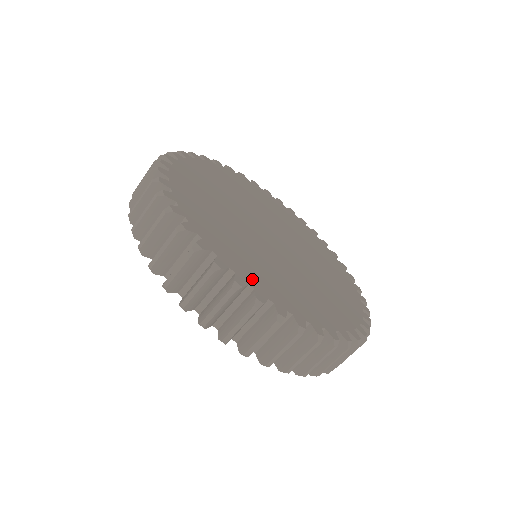
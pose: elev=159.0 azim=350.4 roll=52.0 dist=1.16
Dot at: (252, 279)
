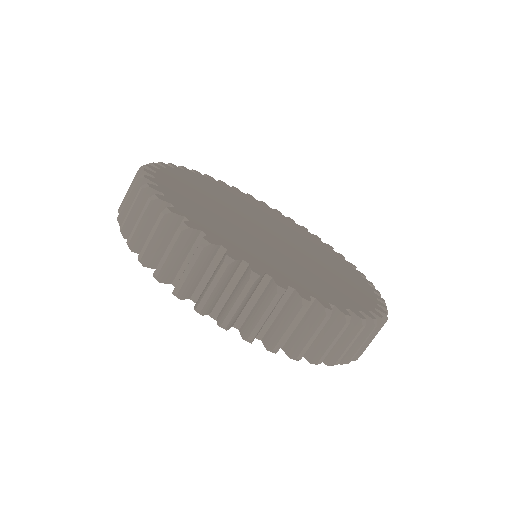
Dot at: (169, 189)
